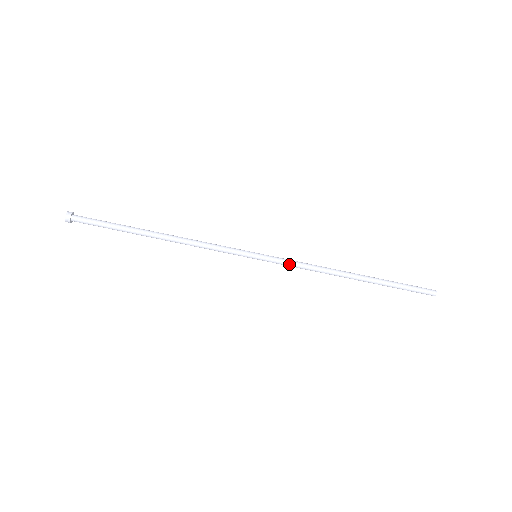
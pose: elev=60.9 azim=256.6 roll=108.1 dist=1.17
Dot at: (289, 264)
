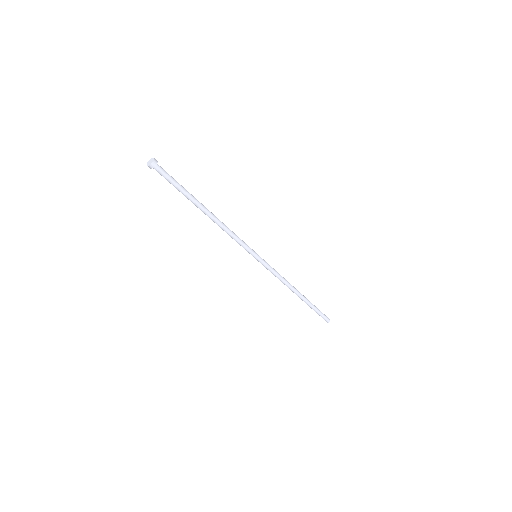
Dot at: (271, 271)
